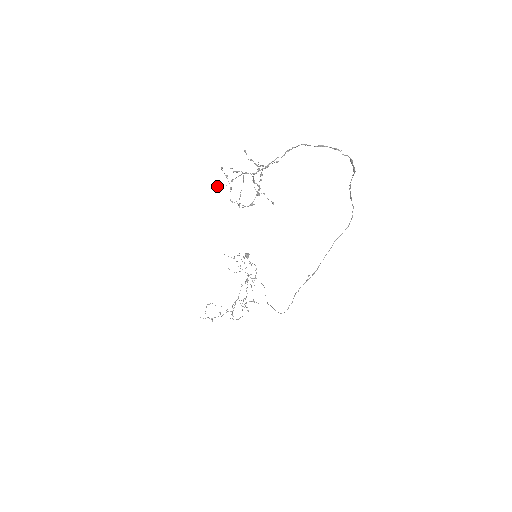
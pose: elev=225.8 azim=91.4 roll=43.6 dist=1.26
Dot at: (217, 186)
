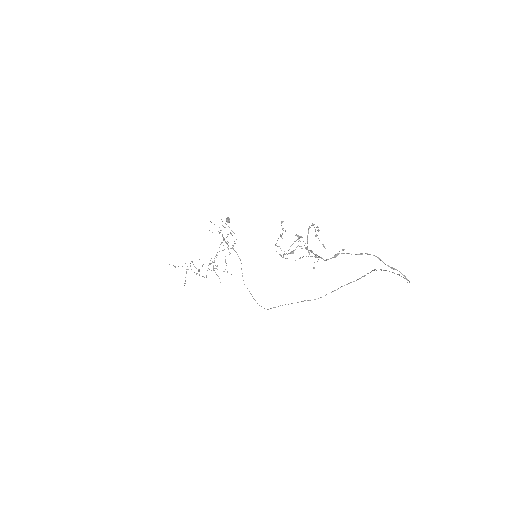
Dot at: occluded
